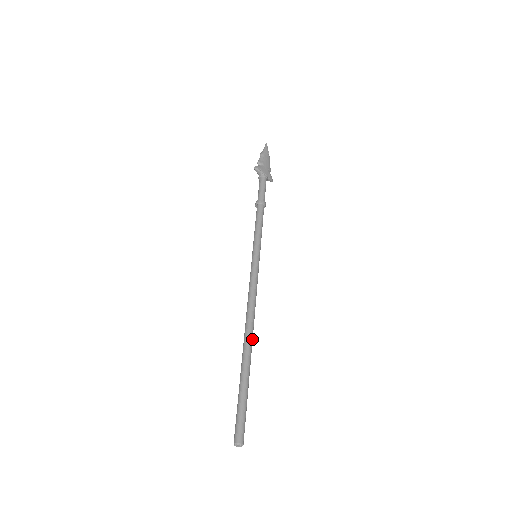
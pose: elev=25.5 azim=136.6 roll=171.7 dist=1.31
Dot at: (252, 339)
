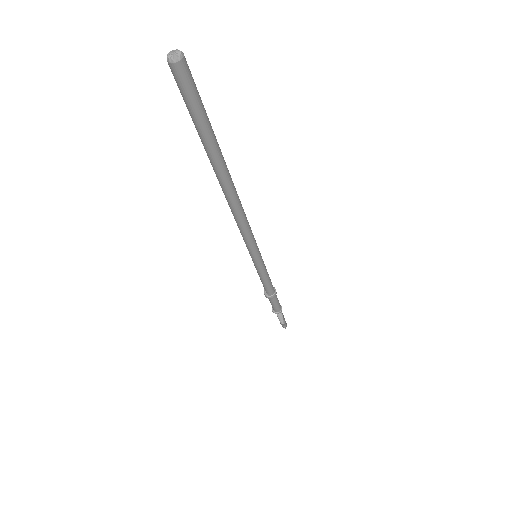
Dot at: (232, 184)
